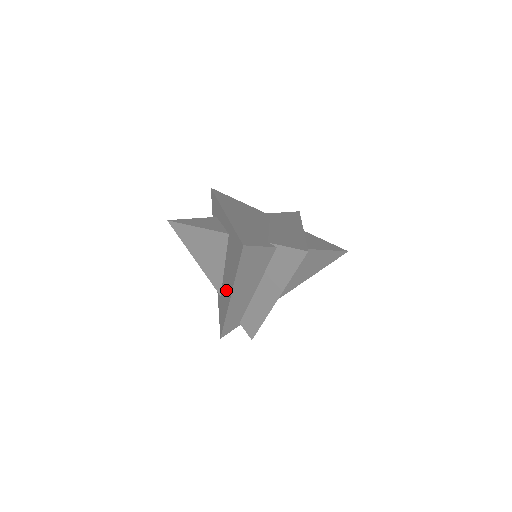
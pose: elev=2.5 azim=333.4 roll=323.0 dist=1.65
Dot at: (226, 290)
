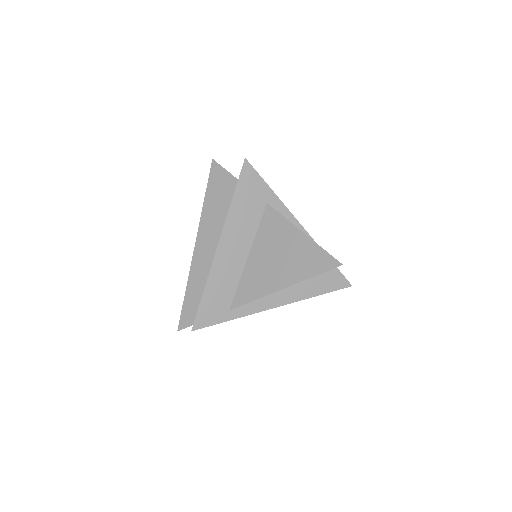
Dot at: occluded
